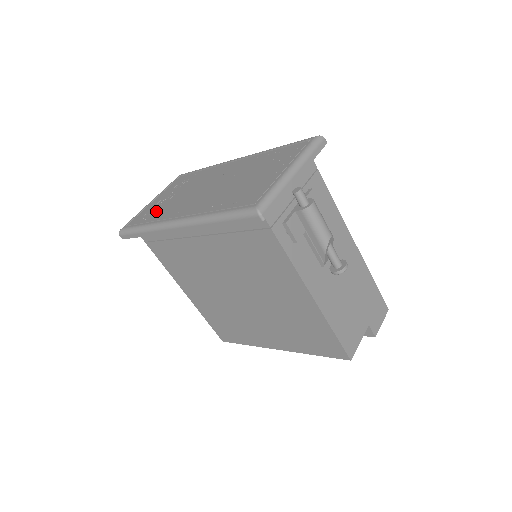
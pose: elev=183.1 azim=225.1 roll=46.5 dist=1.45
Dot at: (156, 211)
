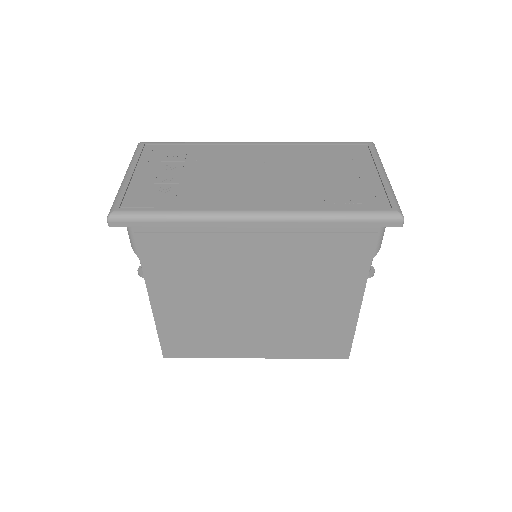
Dot at: (176, 192)
